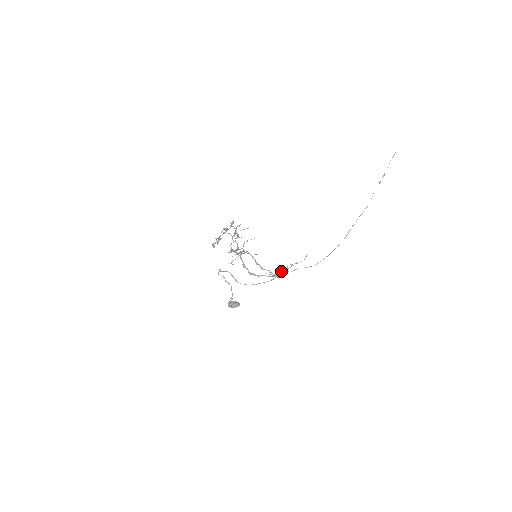
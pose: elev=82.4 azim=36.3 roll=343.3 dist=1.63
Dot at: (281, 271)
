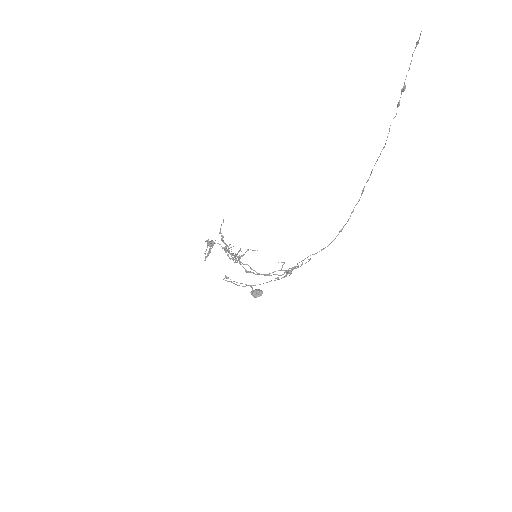
Dot at: occluded
